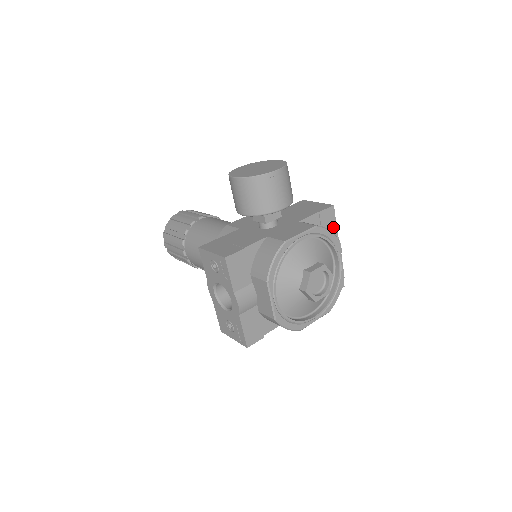
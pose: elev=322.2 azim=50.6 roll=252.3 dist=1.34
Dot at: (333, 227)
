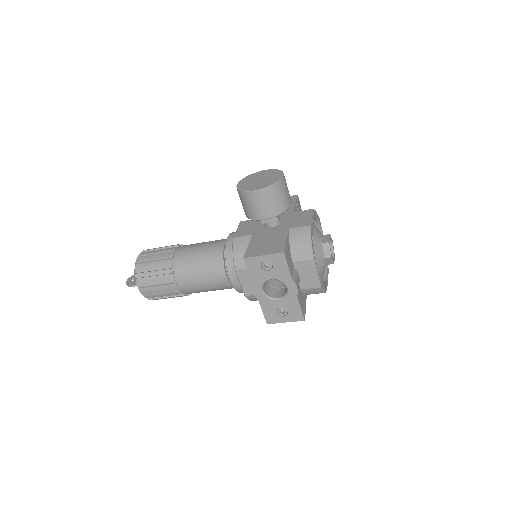
Dot at: occluded
